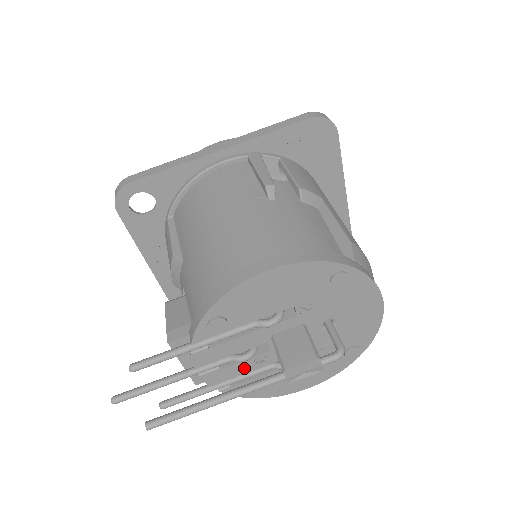
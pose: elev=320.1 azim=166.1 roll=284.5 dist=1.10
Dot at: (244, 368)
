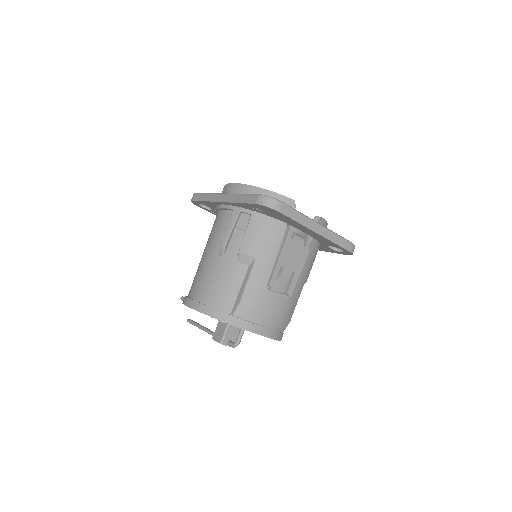
Dot at: occluded
